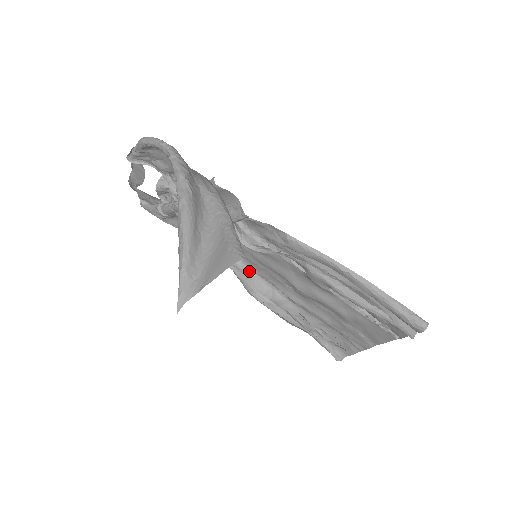
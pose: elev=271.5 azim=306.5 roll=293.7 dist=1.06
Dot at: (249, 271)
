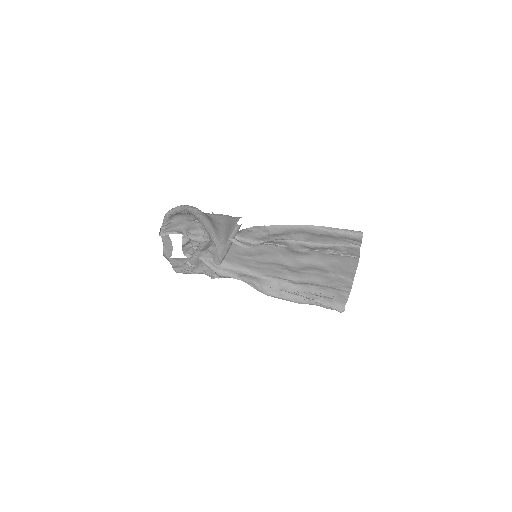
Dot at: (258, 276)
